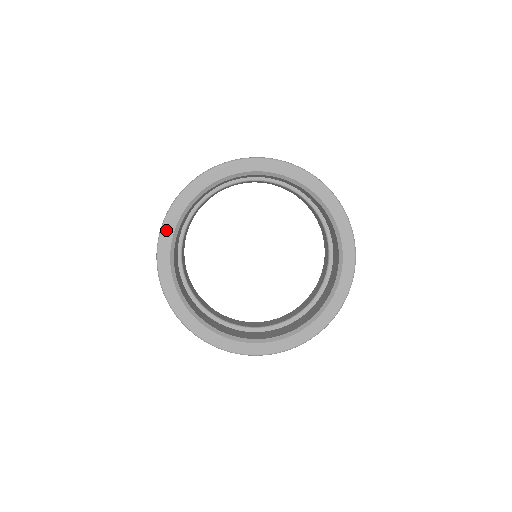
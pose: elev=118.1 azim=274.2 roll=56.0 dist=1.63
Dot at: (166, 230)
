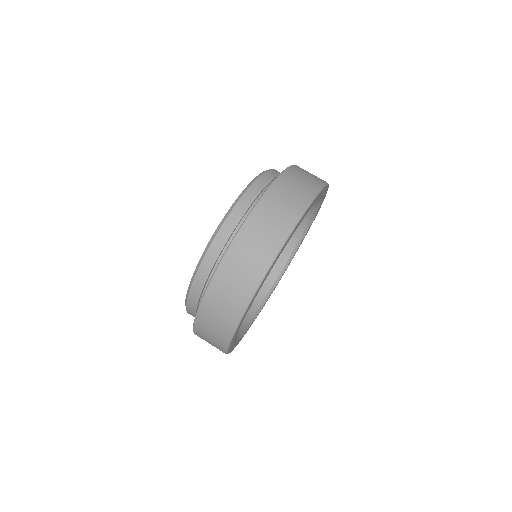
Dot at: (232, 349)
